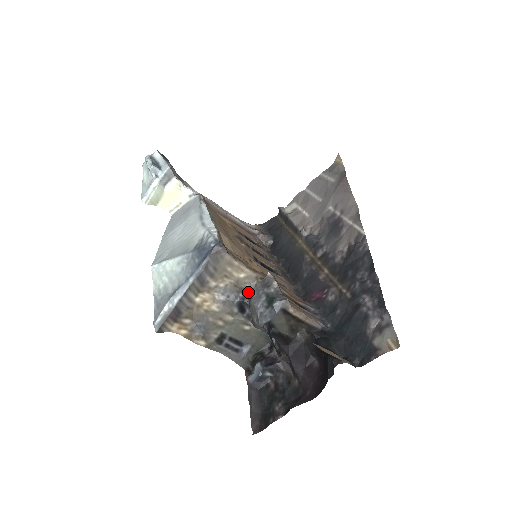
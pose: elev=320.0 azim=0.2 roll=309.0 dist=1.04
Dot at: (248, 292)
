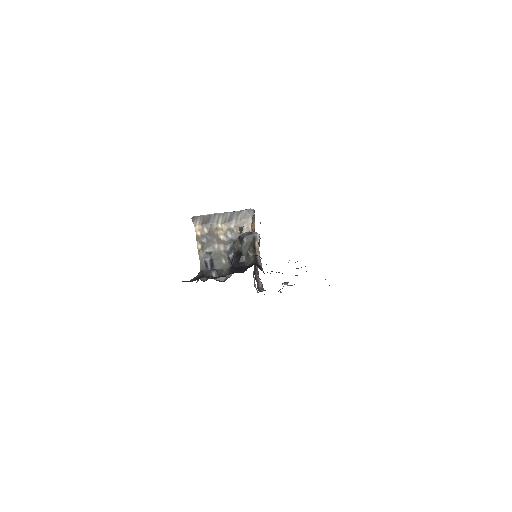
Dot at: occluded
